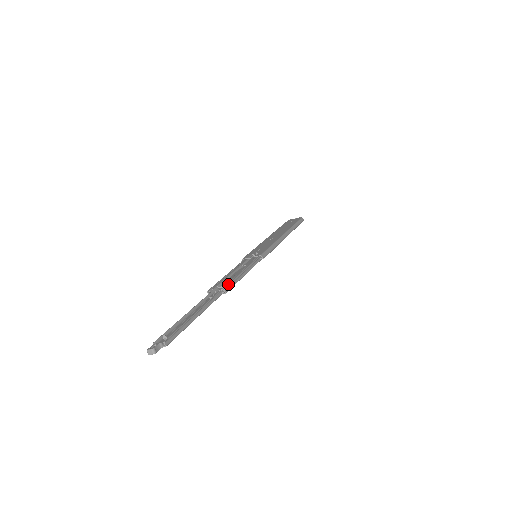
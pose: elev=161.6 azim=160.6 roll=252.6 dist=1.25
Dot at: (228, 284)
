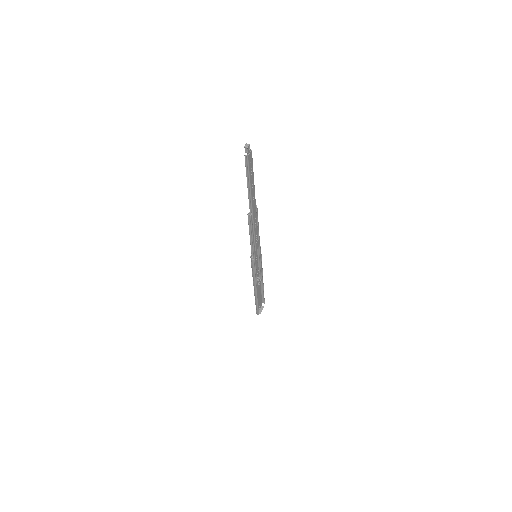
Dot at: occluded
